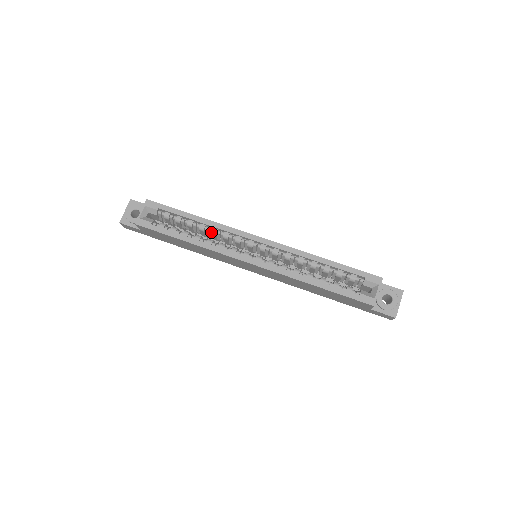
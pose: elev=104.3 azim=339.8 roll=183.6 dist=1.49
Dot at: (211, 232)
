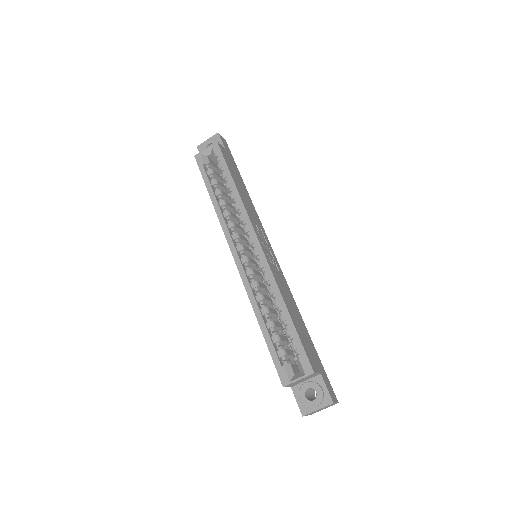
Dot at: (234, 207)
